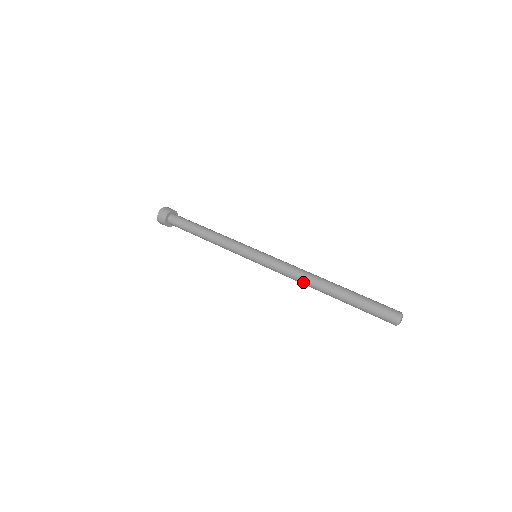
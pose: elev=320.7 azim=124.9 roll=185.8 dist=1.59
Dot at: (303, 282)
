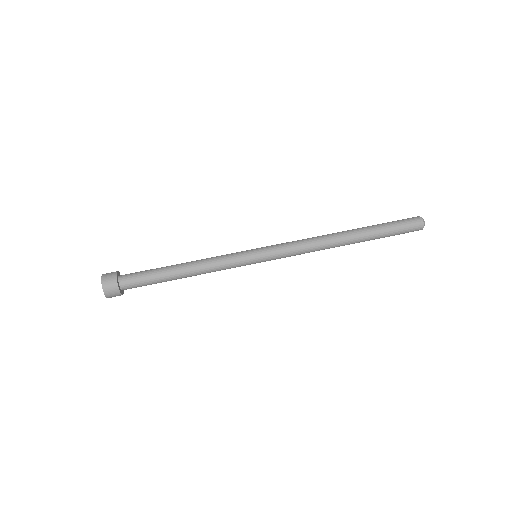
Dot at: (324, 248)
